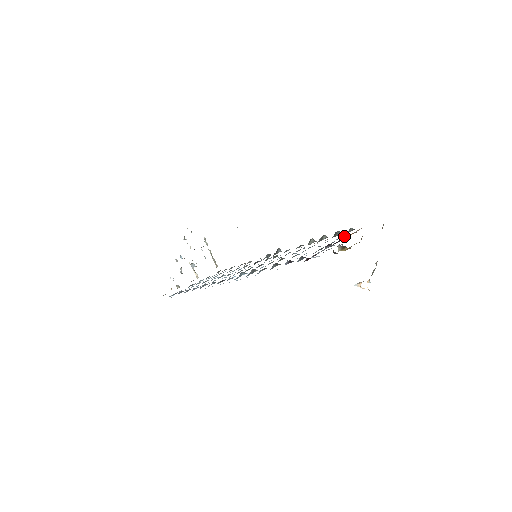
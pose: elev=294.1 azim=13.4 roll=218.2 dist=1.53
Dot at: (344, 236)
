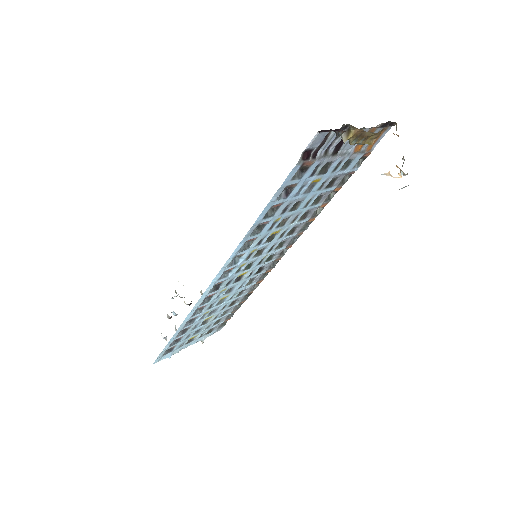
Dot at: (352, 159)
